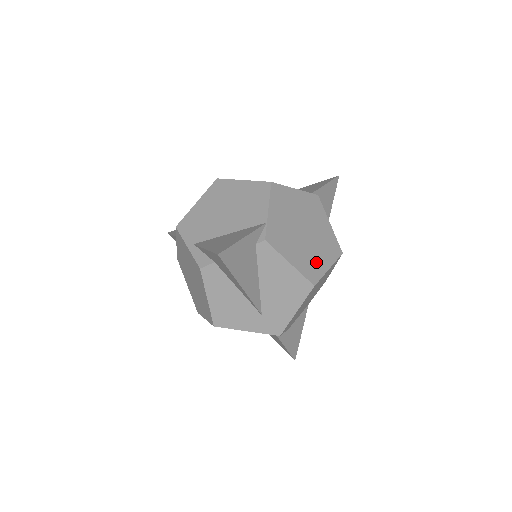
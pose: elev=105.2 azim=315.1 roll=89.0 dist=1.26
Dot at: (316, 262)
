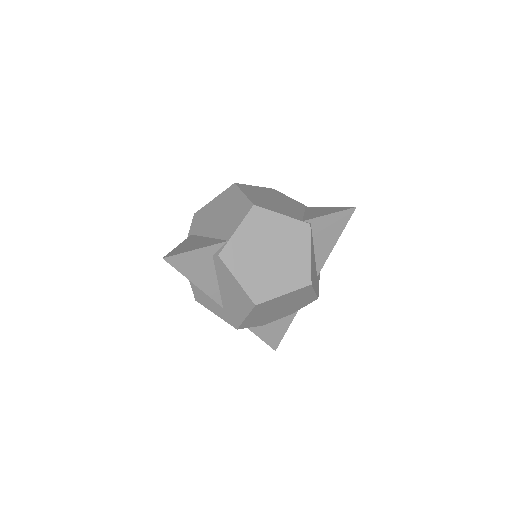
Dot at: (270, 285)
